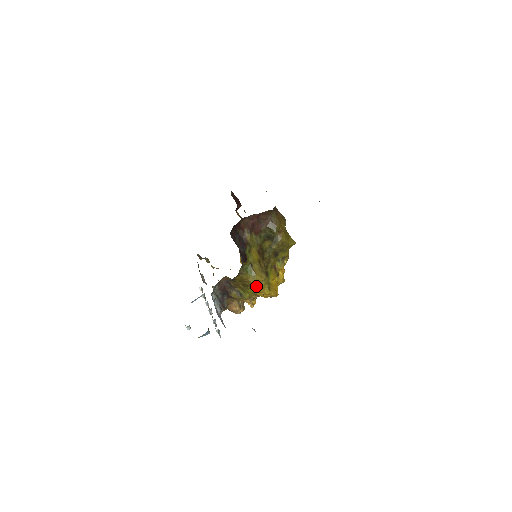
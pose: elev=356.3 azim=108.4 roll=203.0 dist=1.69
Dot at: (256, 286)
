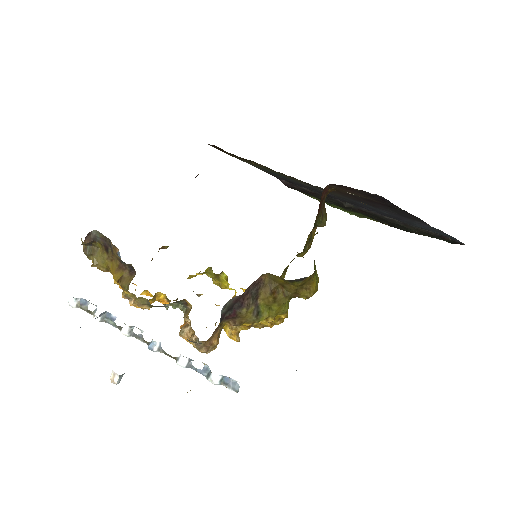
Dot at: (287, 301)
